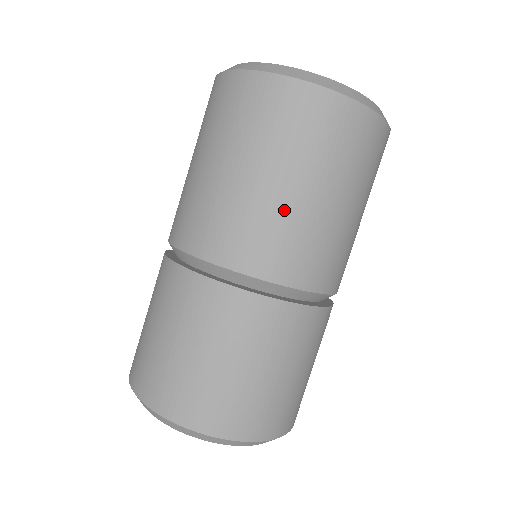
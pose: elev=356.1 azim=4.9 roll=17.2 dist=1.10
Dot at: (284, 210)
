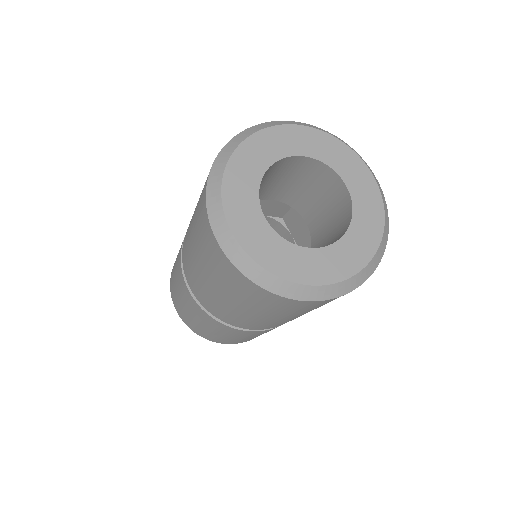
Dot at: (206, 287)
